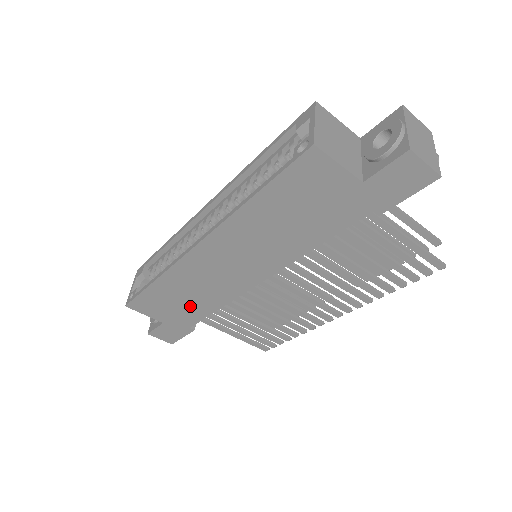
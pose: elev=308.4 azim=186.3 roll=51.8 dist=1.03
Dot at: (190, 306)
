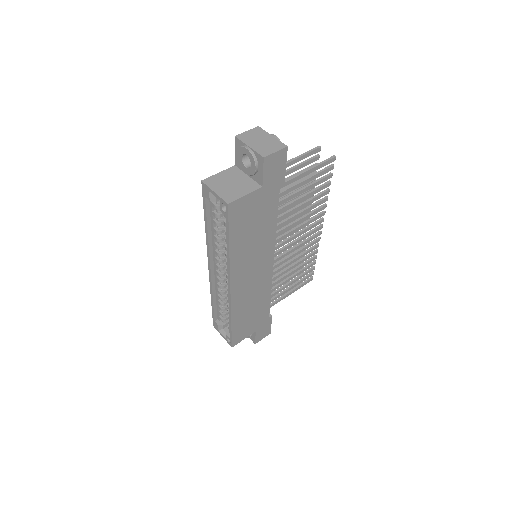
Dot at: (258, 310)
